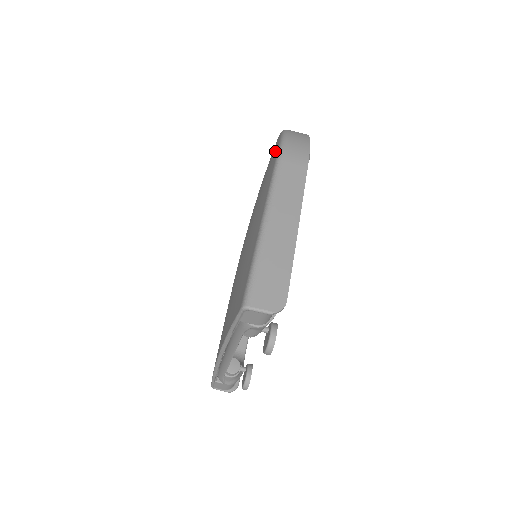
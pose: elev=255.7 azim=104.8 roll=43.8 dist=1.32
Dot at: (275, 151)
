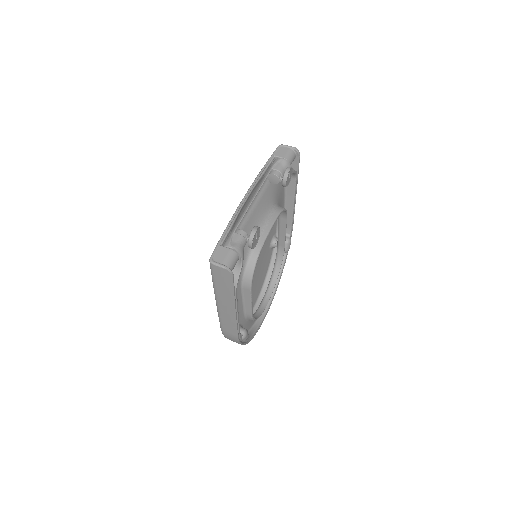
Dot at: occluded
